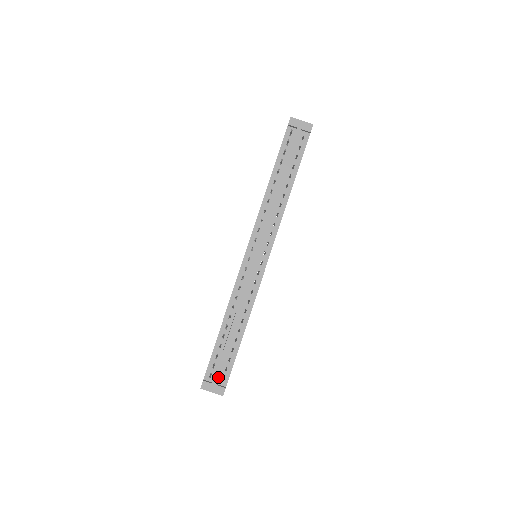
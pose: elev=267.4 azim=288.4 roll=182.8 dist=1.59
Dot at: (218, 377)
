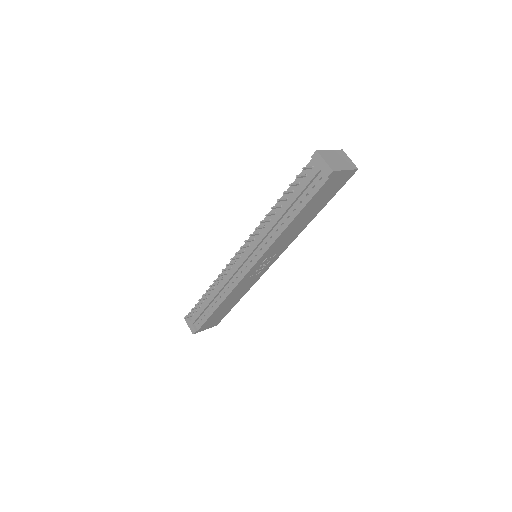
Dot at: (194, 321)
